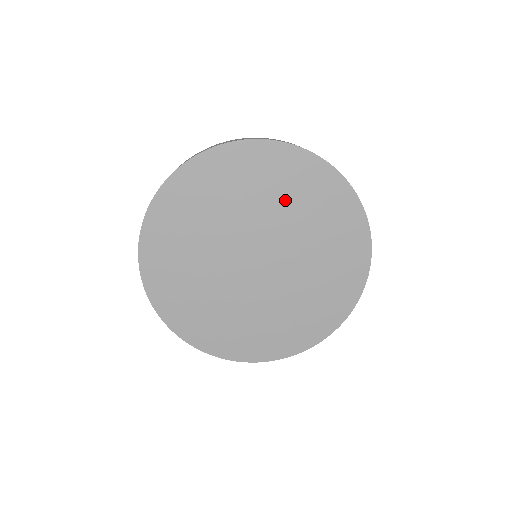
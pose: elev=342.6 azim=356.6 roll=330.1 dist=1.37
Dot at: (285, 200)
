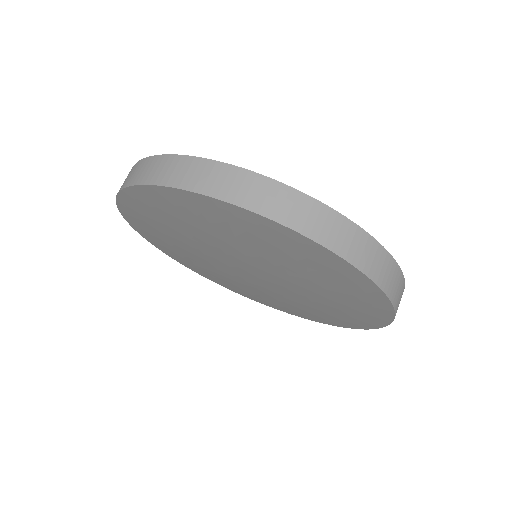
Dot at: (233, 238)
